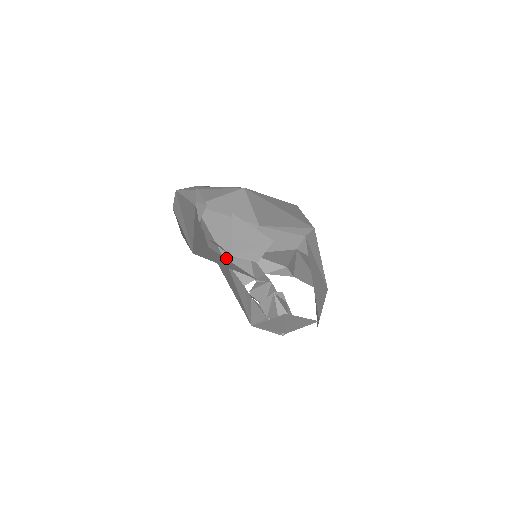
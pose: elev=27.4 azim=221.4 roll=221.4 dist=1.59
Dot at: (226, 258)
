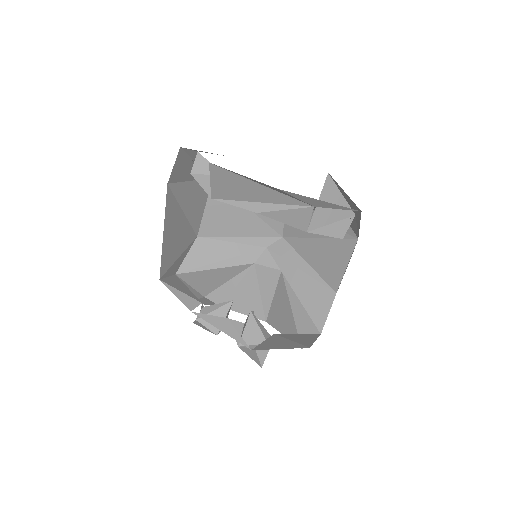
Dot at: (161, 274)
